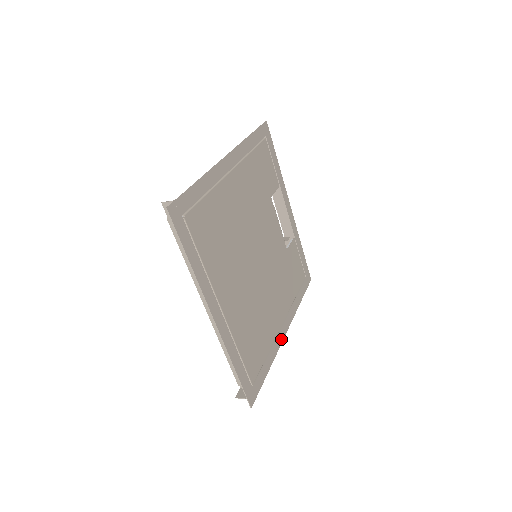
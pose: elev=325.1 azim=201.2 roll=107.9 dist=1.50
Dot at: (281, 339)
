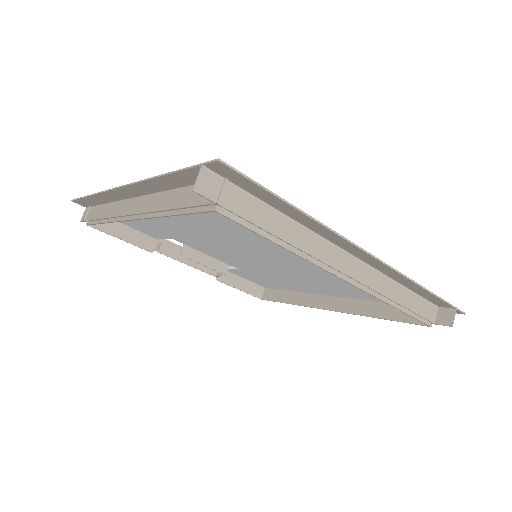
Dot at: occluded
